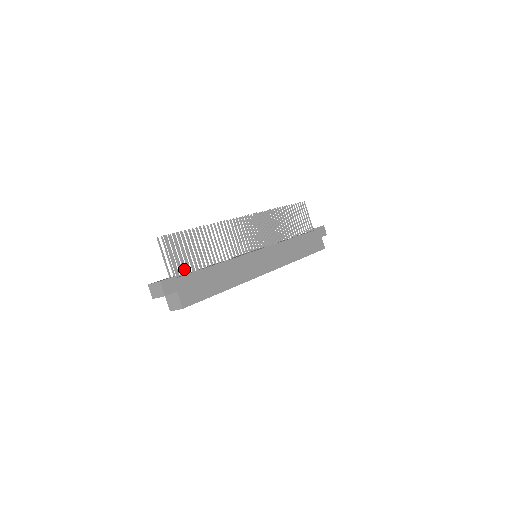
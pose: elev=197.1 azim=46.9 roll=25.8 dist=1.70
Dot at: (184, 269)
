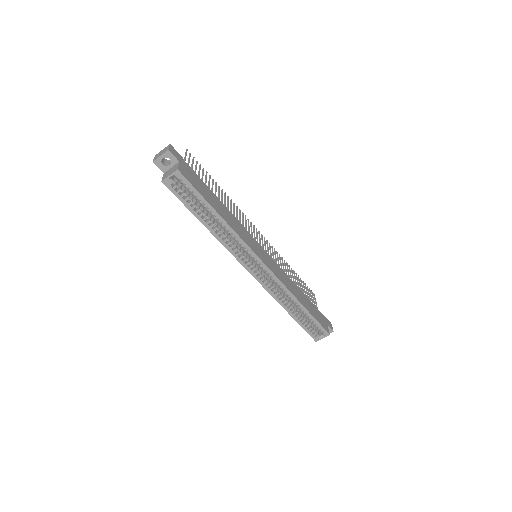
Dot at: occluded
